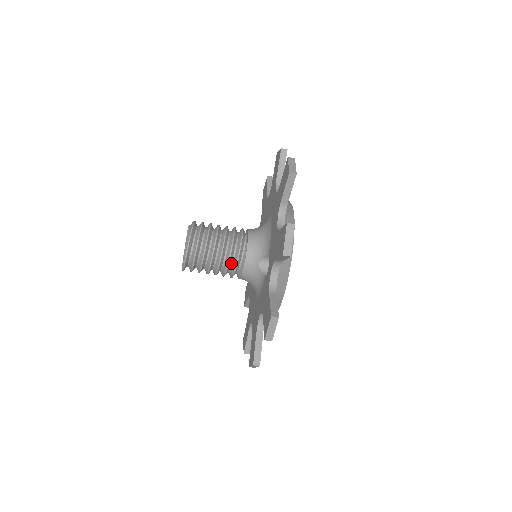
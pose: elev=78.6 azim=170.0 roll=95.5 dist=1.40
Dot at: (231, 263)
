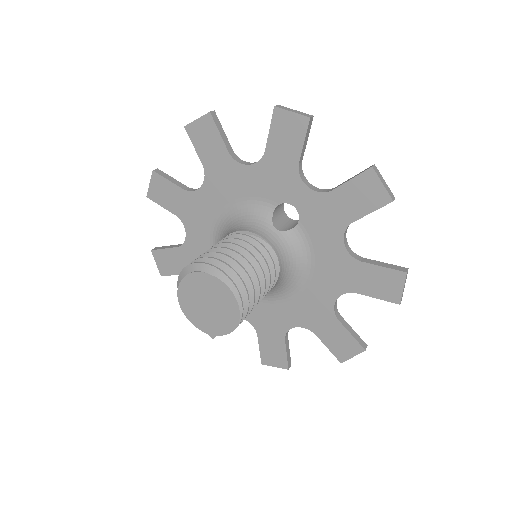
Dot at: (261, 259)
